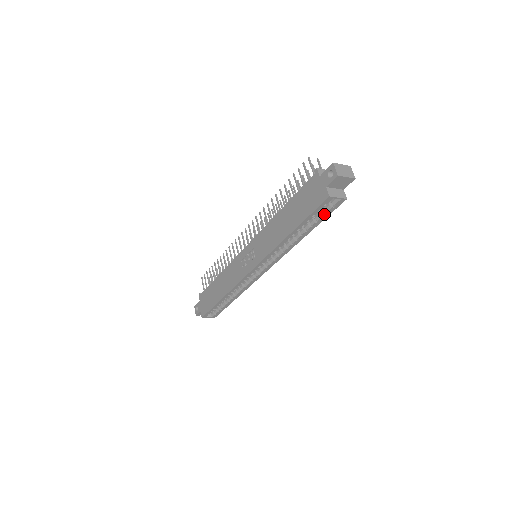
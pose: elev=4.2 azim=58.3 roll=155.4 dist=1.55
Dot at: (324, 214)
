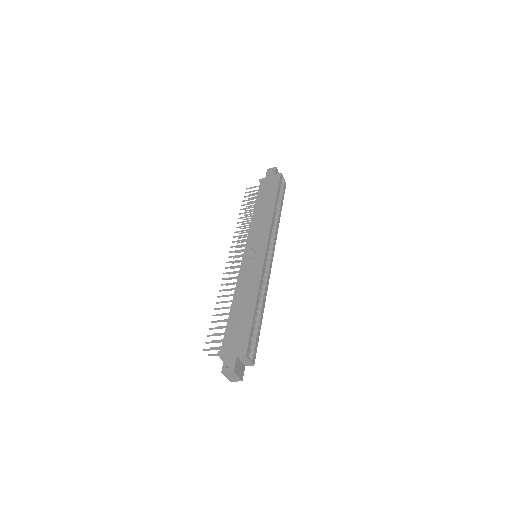
Dot at: (282, 193)
